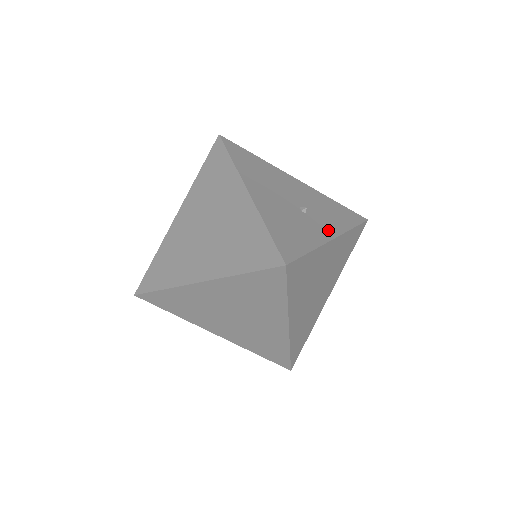
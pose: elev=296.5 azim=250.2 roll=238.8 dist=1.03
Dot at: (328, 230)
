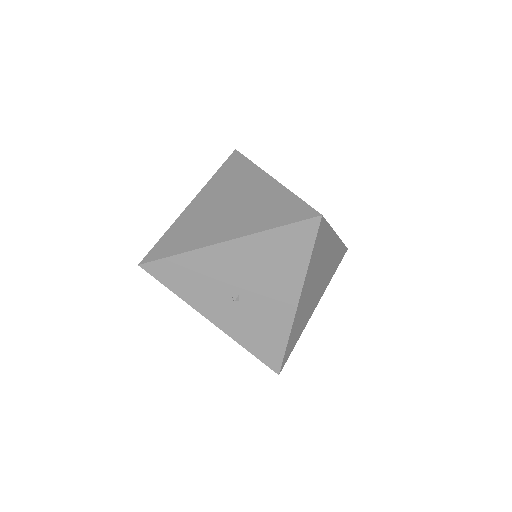
Dot at: occluded
